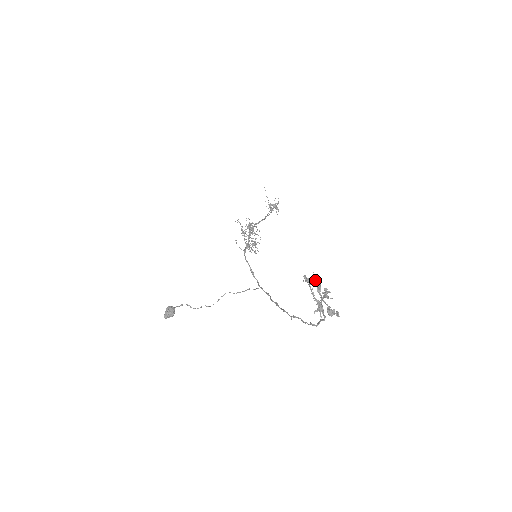
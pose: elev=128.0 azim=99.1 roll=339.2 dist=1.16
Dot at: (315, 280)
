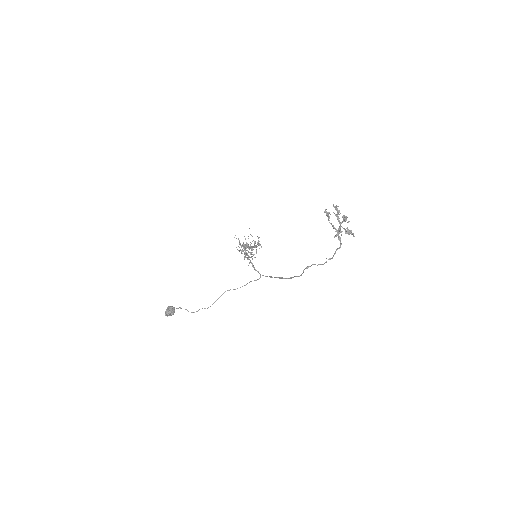
Dot at: (336, 209)
